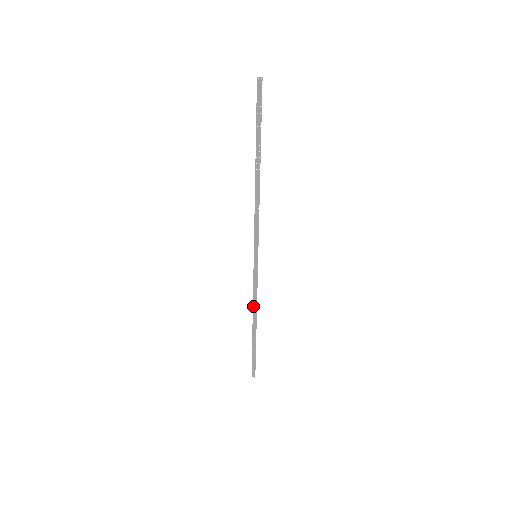
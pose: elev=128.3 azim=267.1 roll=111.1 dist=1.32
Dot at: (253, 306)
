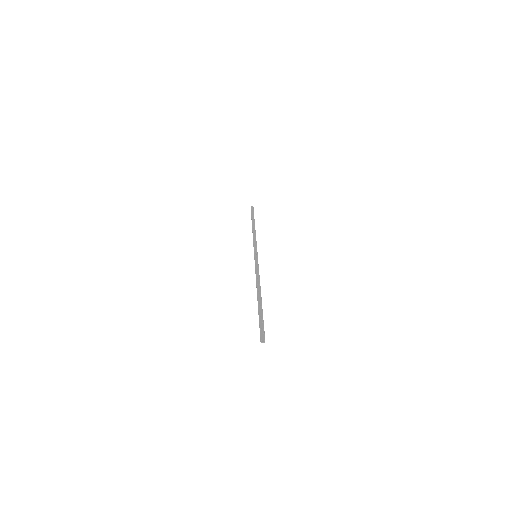
Dot at: (256, 282)
